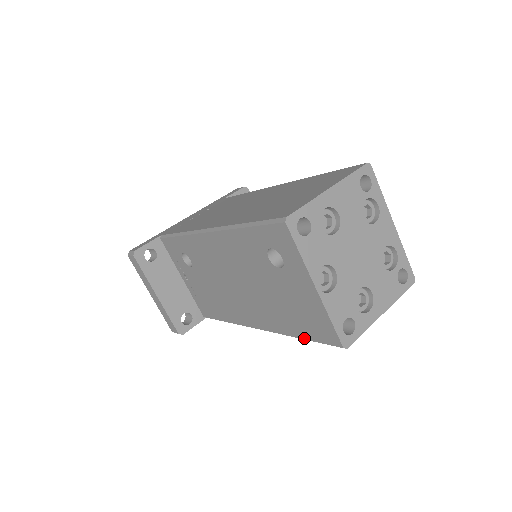
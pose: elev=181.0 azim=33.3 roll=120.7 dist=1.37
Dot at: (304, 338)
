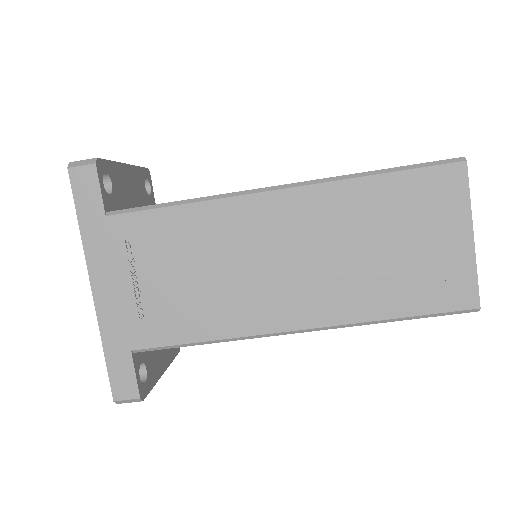
Dot at: (390, 168)
